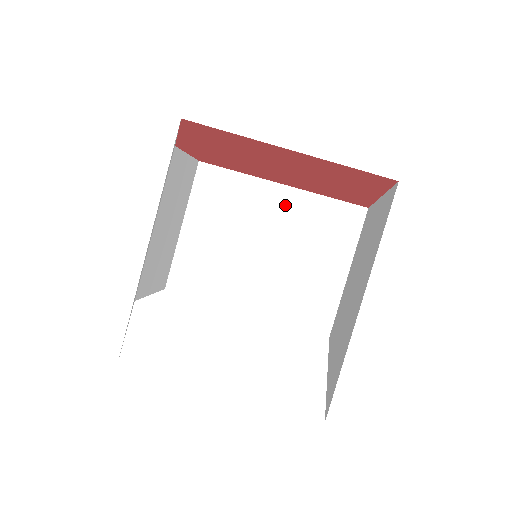
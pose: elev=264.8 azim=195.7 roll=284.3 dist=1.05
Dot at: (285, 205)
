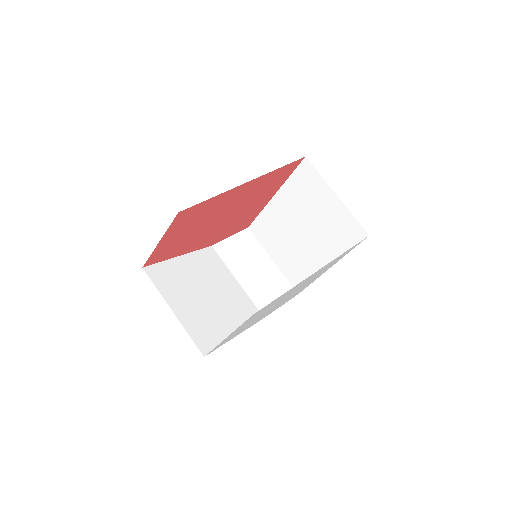
Dot at: (284, 202)
